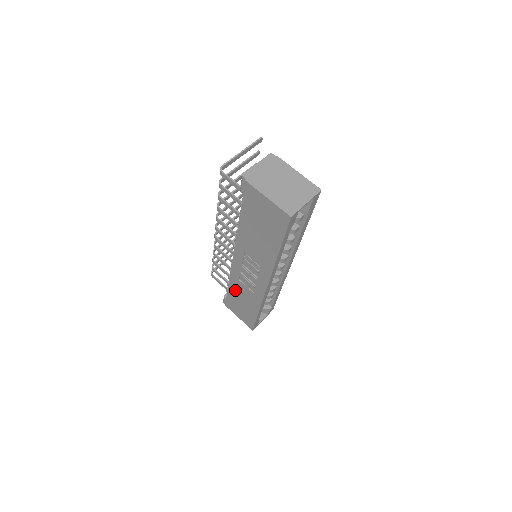
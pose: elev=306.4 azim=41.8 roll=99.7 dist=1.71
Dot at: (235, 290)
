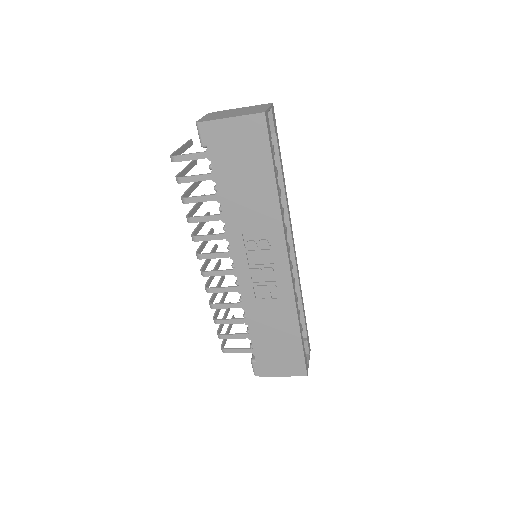
Dot at: (259, 326)
